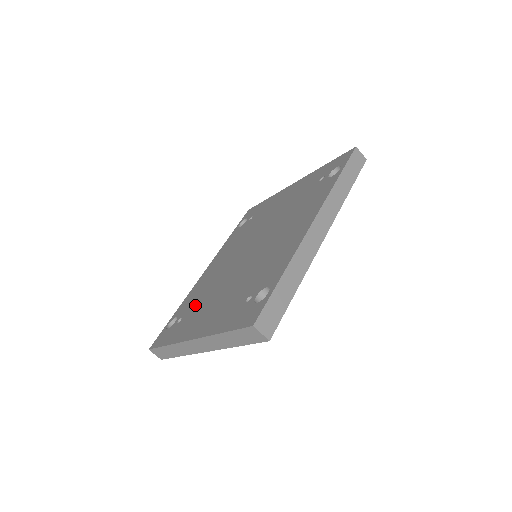
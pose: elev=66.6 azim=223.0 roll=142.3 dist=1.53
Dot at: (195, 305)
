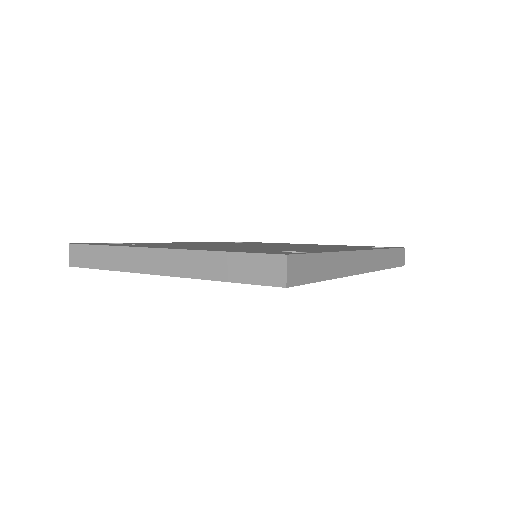
Dot at: occluded
